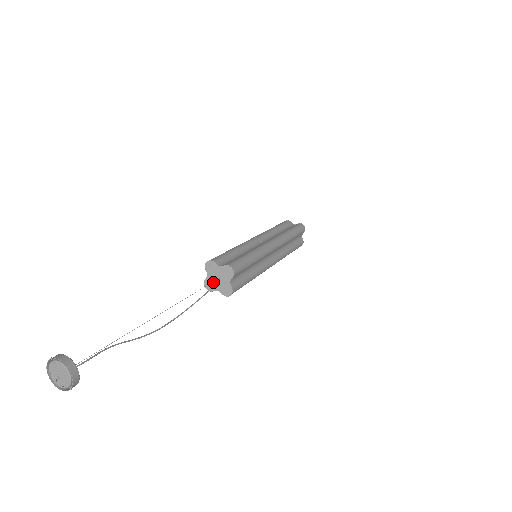
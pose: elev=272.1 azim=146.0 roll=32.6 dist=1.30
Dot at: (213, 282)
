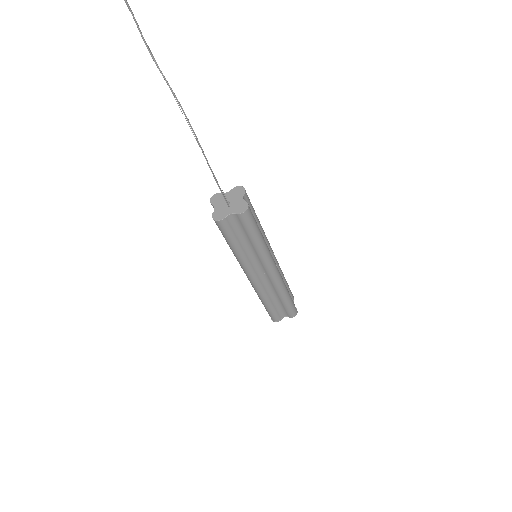
Dot at: (223, 209)
